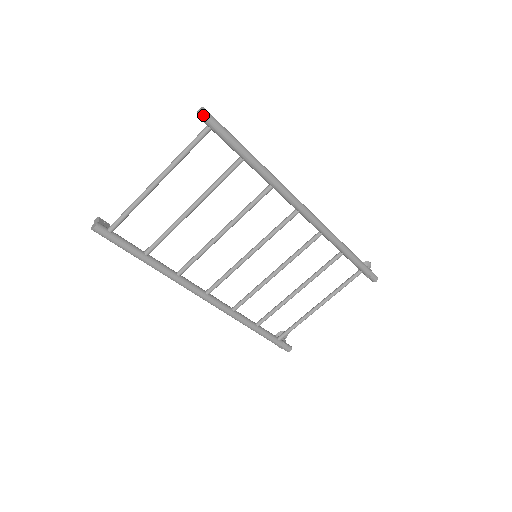
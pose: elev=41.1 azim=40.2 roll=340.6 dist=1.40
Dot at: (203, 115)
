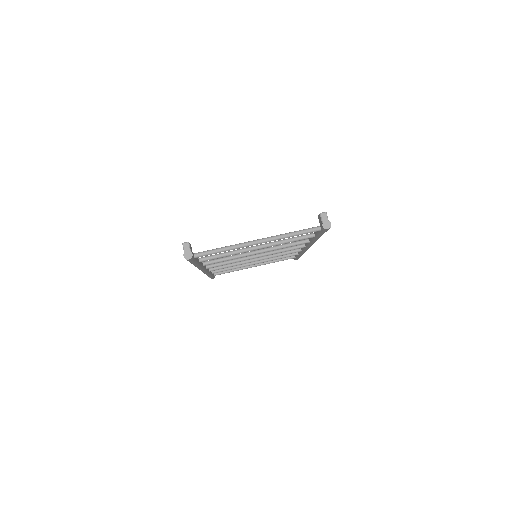
Dot at: (328, 229)
